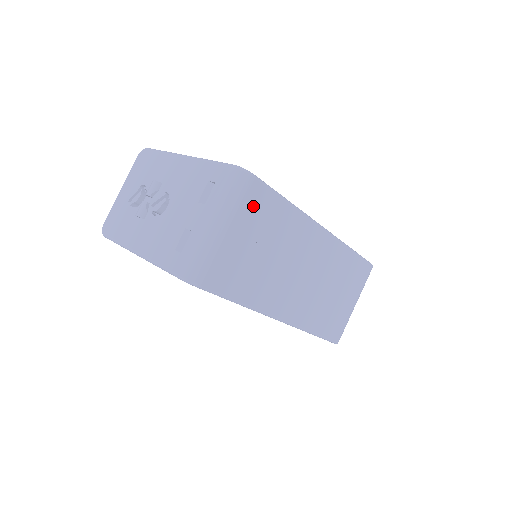
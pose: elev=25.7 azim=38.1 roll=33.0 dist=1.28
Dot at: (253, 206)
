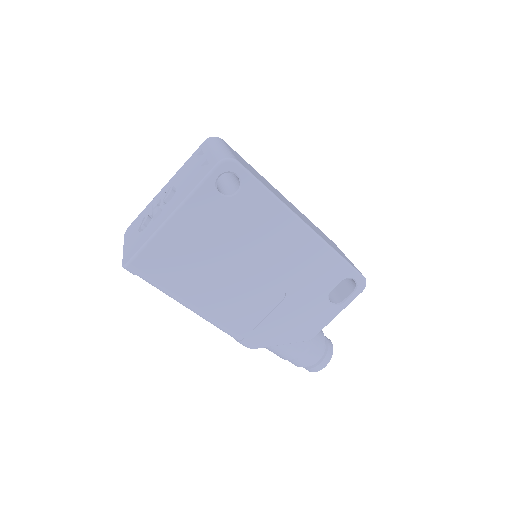
Dot at: occluded
